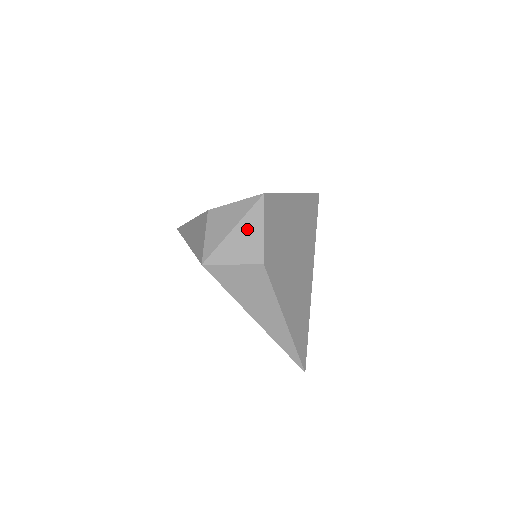
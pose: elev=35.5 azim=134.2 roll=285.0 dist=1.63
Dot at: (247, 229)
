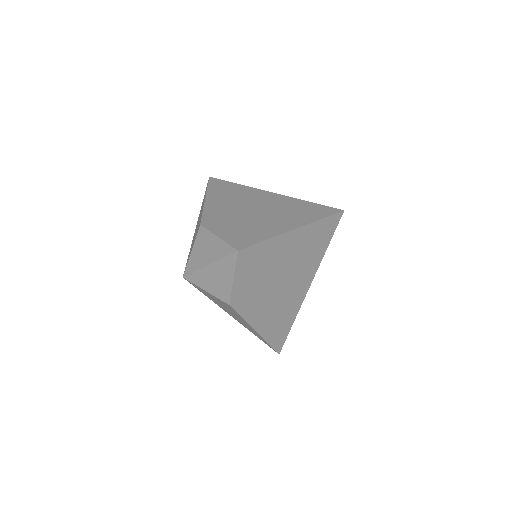
Dot at: (220, 272)
